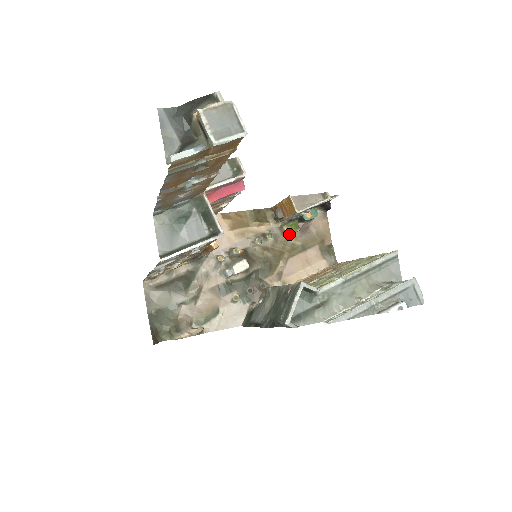
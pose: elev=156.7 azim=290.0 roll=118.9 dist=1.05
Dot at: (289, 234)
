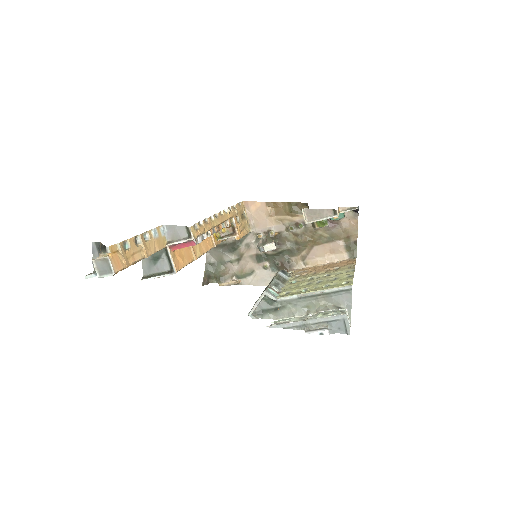
Dot at: (317, 227)
